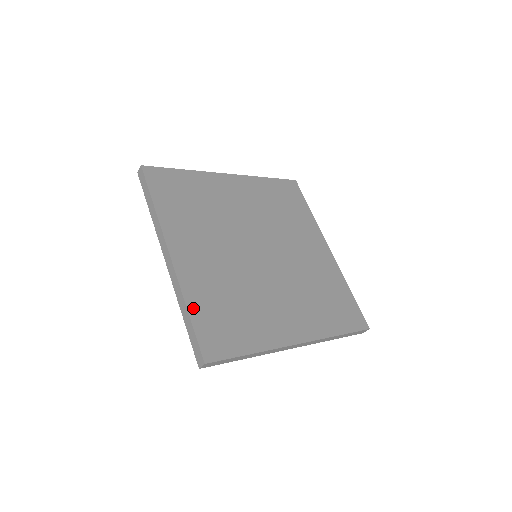
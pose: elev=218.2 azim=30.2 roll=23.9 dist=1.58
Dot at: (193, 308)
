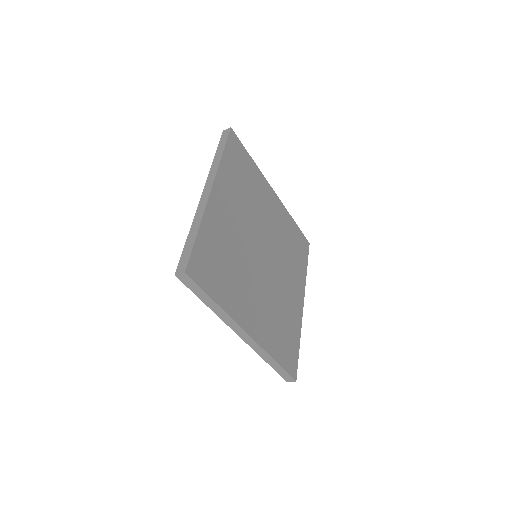
Dot at: (202, 233)
